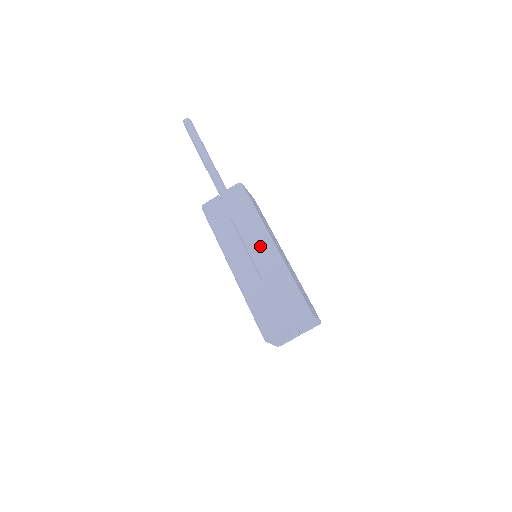
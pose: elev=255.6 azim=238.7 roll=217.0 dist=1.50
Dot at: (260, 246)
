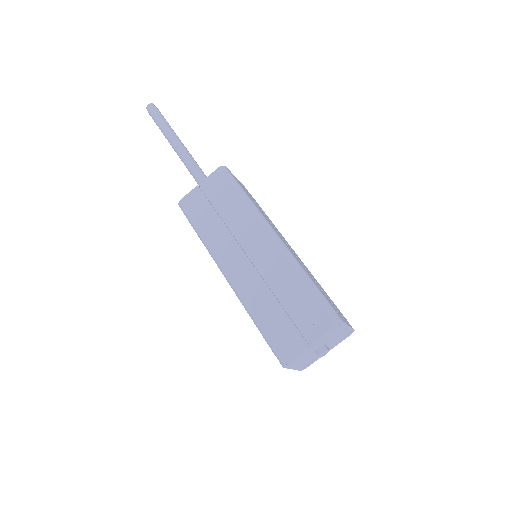
Dot at: (259, 241)
